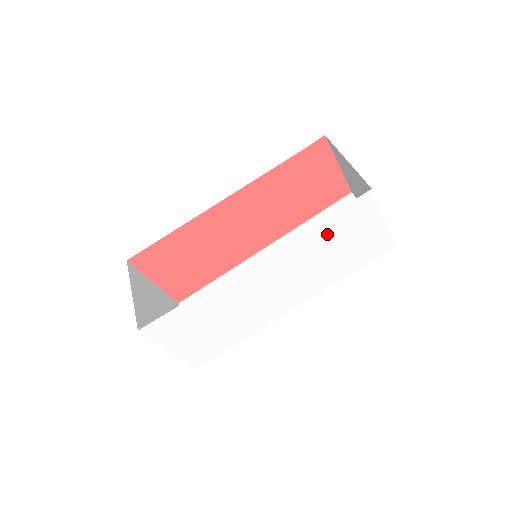
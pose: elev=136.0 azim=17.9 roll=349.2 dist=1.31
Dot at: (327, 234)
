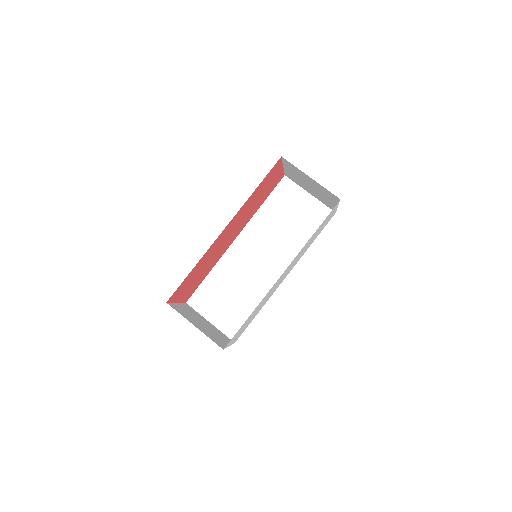
Dot at: (315, 233)
